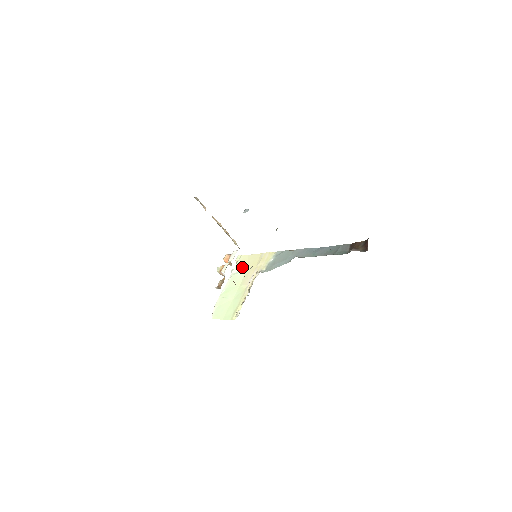
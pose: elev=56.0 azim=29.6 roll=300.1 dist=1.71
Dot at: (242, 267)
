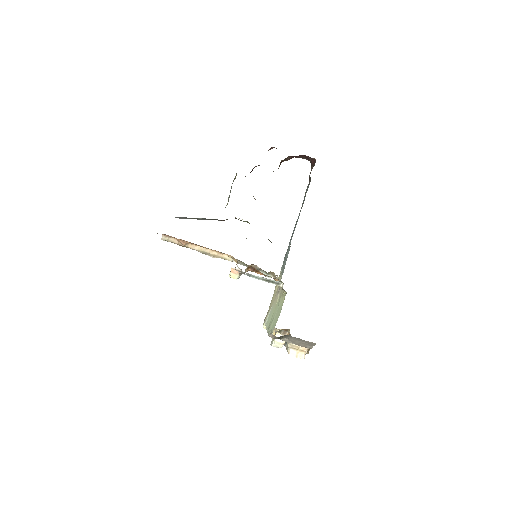
Dot at: (269, 312)
